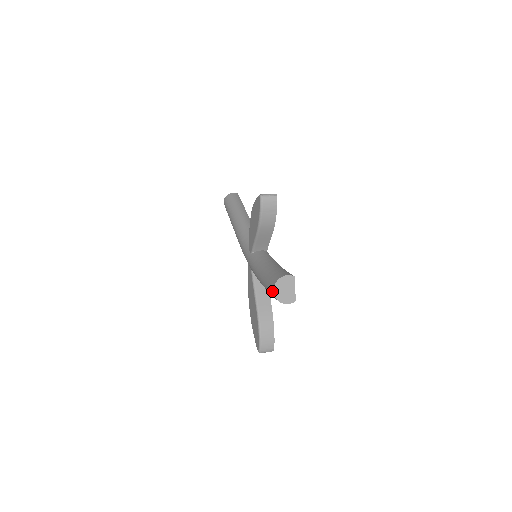
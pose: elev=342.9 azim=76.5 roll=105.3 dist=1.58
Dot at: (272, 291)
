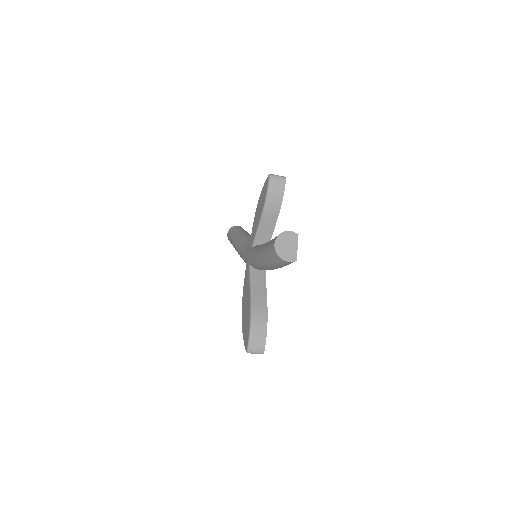
Dot at: (273, 246)
